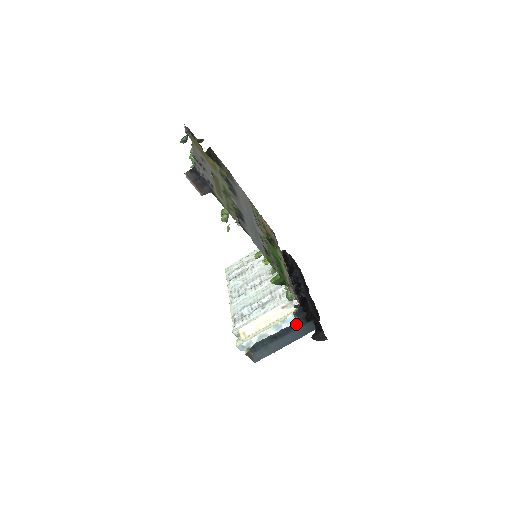
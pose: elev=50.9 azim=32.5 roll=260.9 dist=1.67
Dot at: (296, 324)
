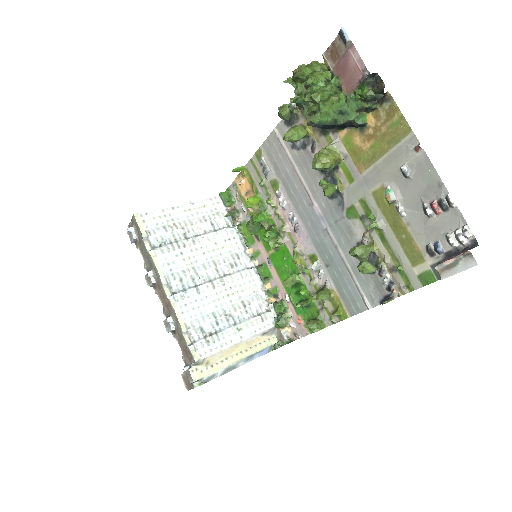
Dot at: occluded
